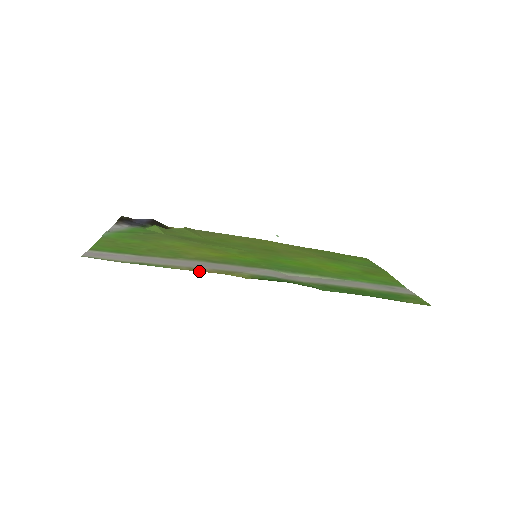
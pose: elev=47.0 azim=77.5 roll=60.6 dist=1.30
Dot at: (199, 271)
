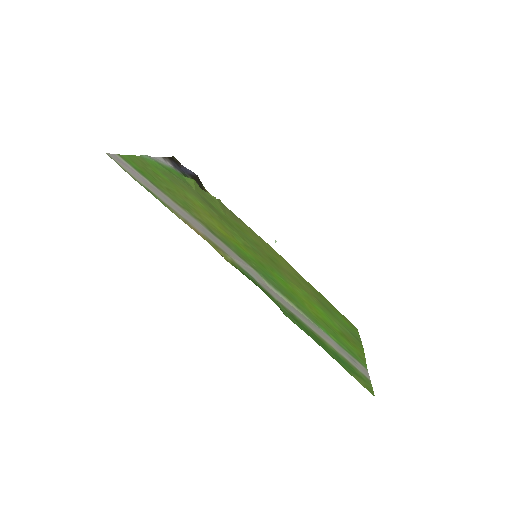
Dot at: (191, 228)
